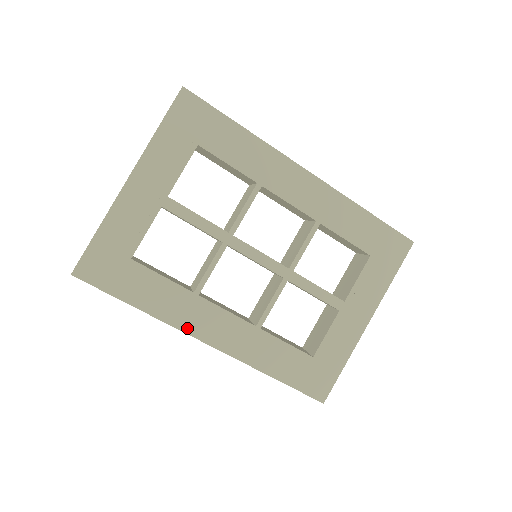
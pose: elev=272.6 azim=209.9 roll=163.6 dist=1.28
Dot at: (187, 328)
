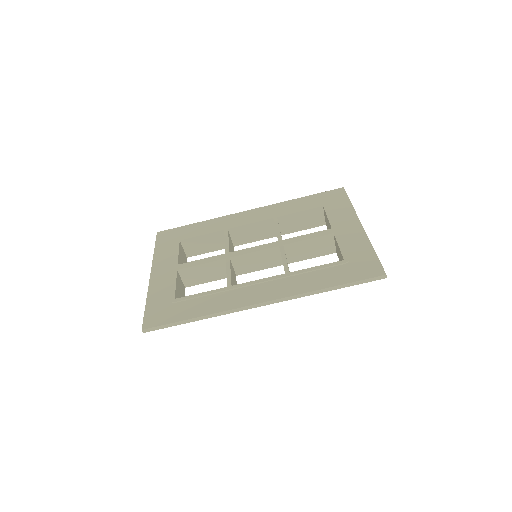
Dot at: (239, 305)
